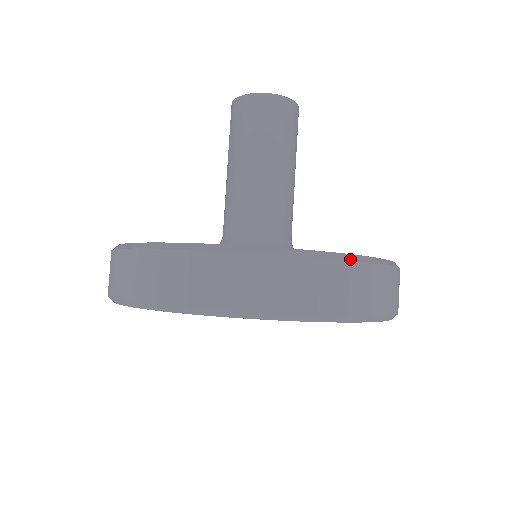
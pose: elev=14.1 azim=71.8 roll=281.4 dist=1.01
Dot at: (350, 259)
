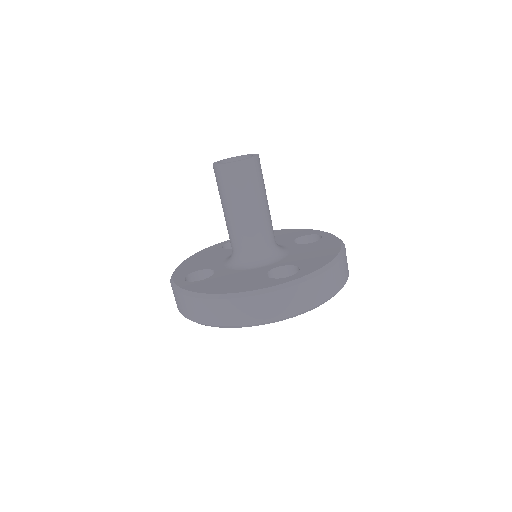
Dot at: occluded
